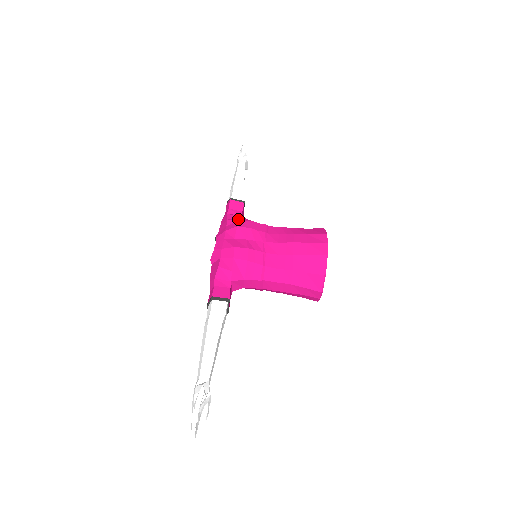
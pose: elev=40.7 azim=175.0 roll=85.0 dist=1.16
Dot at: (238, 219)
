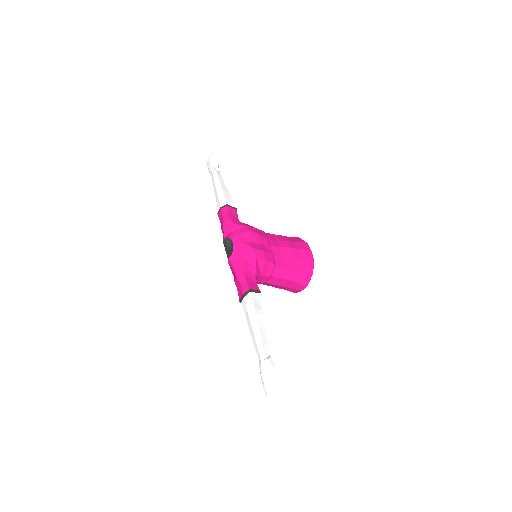
Dot at: (244, 225)
